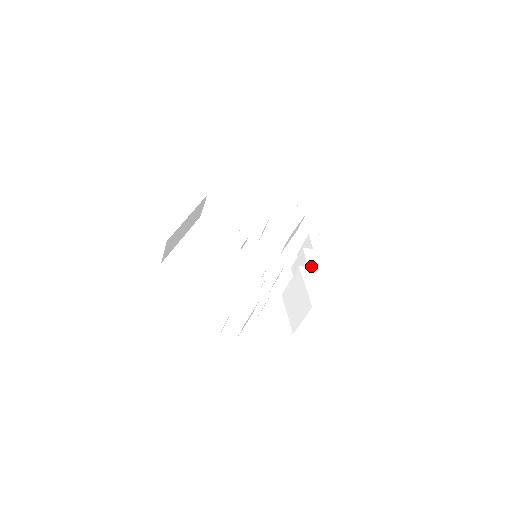
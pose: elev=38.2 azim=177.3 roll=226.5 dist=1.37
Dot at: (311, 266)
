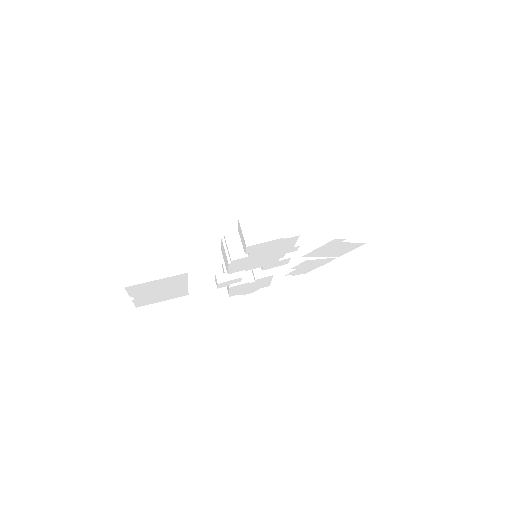
Dot at: occluded
